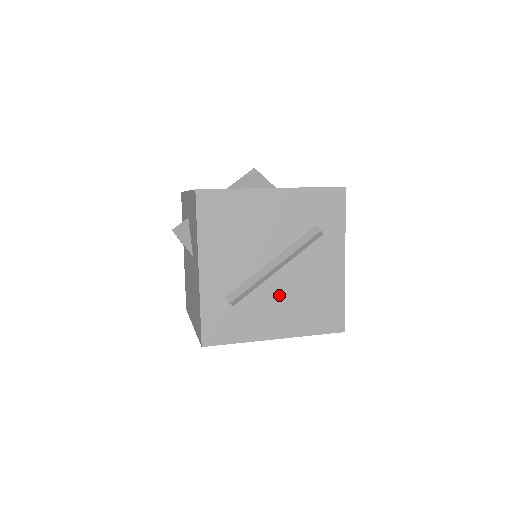
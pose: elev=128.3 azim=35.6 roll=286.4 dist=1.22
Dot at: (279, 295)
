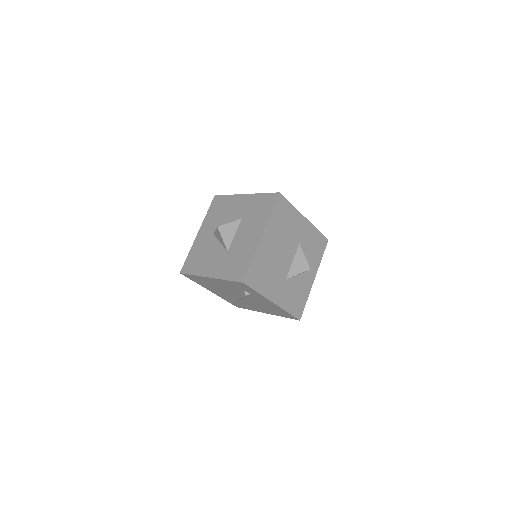
Dot at: (252, 304)
